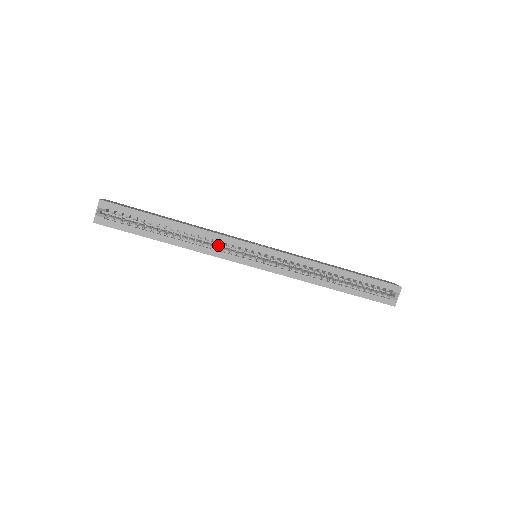
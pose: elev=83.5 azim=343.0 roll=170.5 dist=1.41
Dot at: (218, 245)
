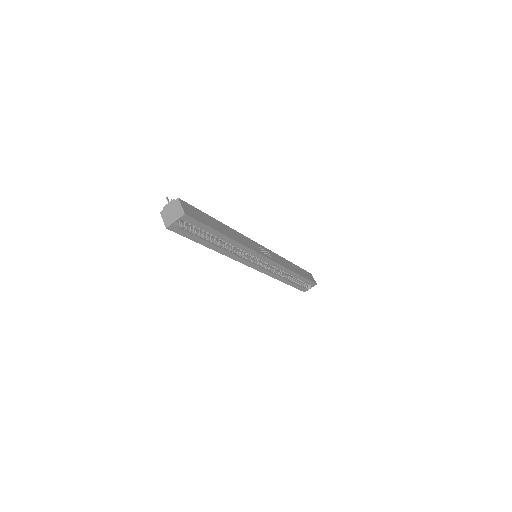
Dot at: occluded
